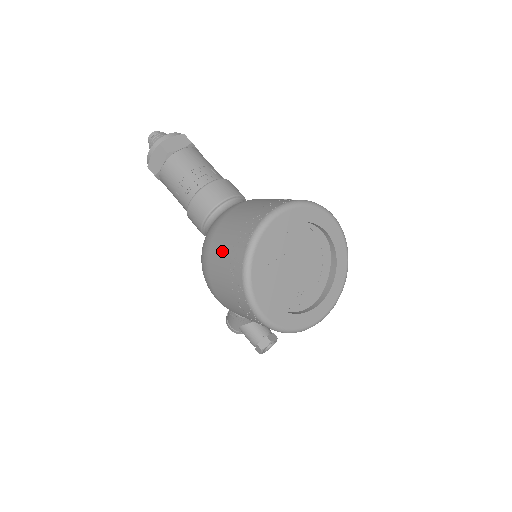
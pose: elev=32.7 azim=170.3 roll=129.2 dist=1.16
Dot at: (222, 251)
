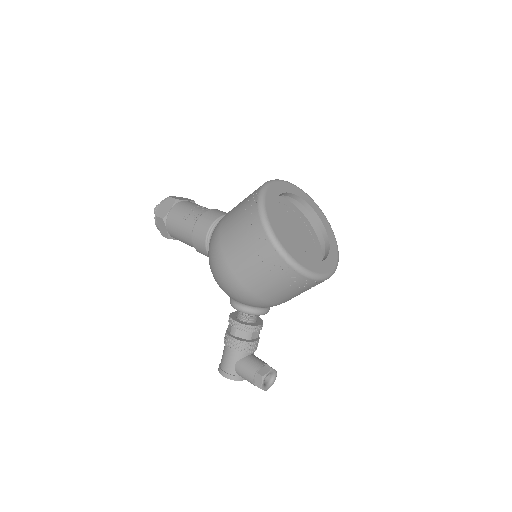
Dot at: (235, 213)
